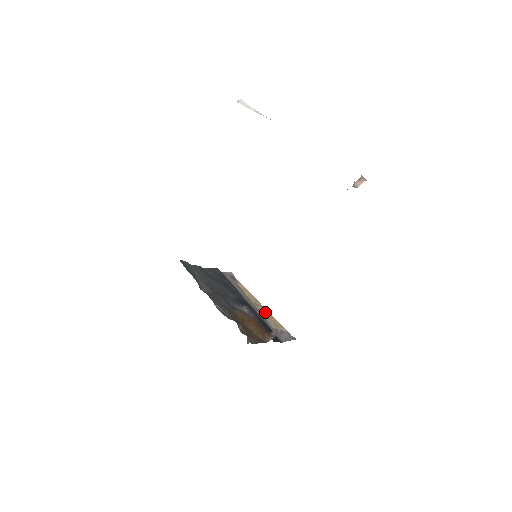
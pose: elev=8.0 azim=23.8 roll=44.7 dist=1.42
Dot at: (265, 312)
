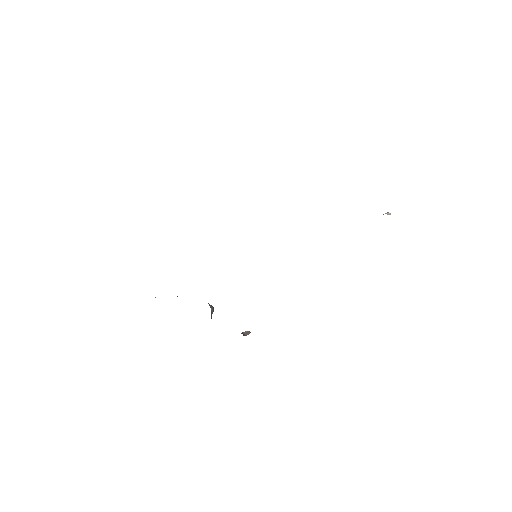
Dot at: occluded
